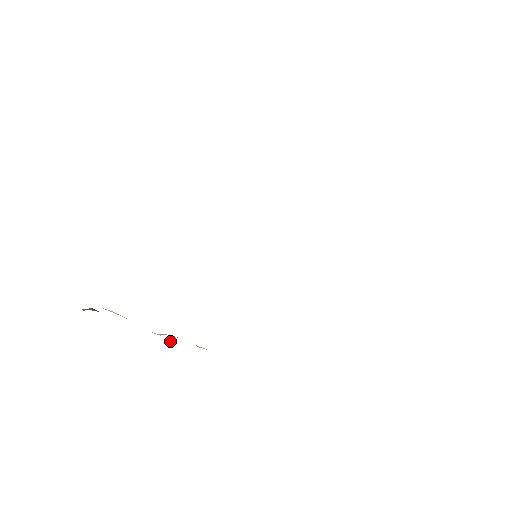
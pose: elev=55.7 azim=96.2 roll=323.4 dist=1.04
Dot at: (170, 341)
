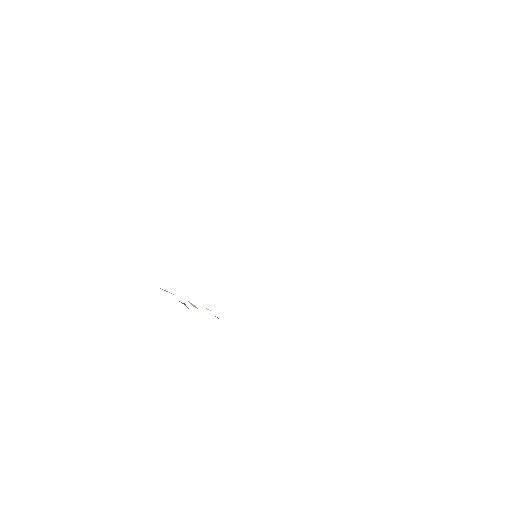
Dot at: occluded
